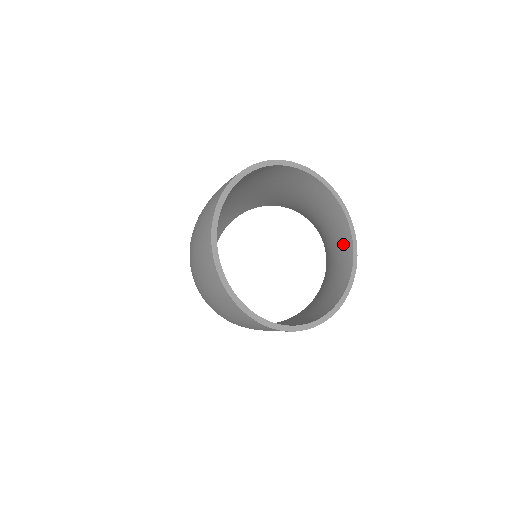
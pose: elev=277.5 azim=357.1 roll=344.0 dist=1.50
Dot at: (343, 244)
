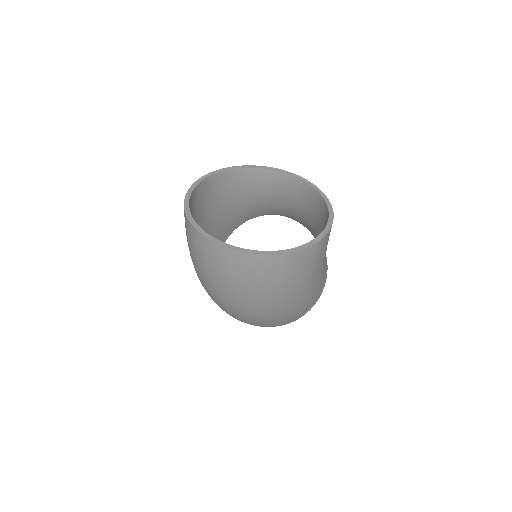
Dot at: (283, 184)
